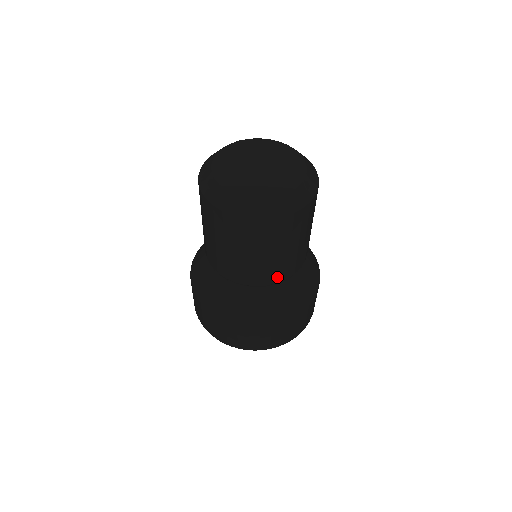
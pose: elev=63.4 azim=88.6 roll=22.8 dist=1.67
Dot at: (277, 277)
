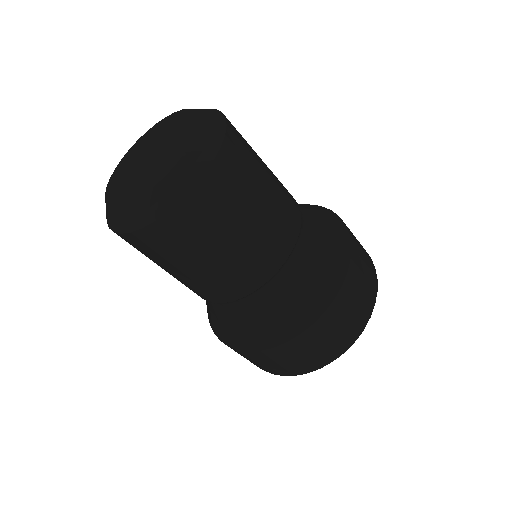
Dot at: (260, 274)
